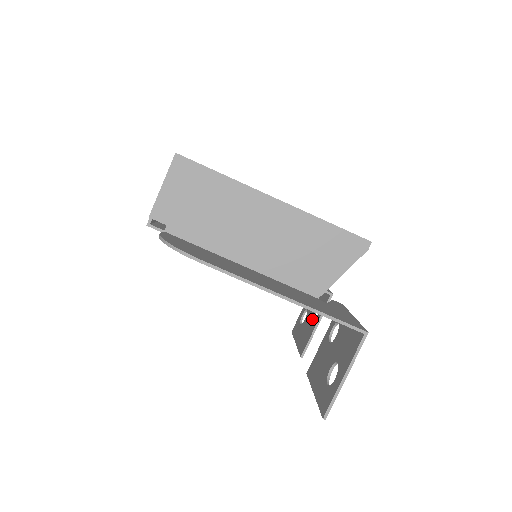
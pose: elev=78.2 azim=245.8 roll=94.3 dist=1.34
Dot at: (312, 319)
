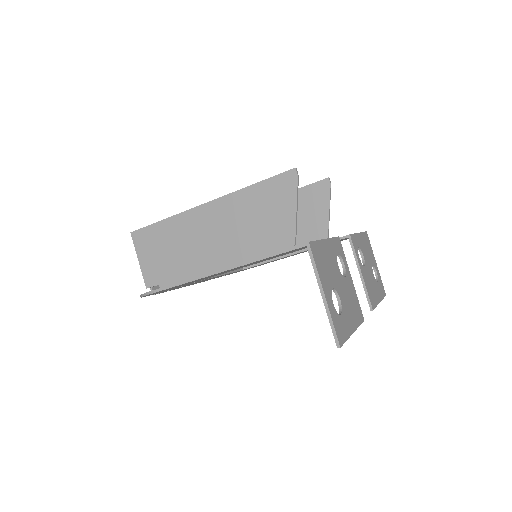
Dot at: occluded
